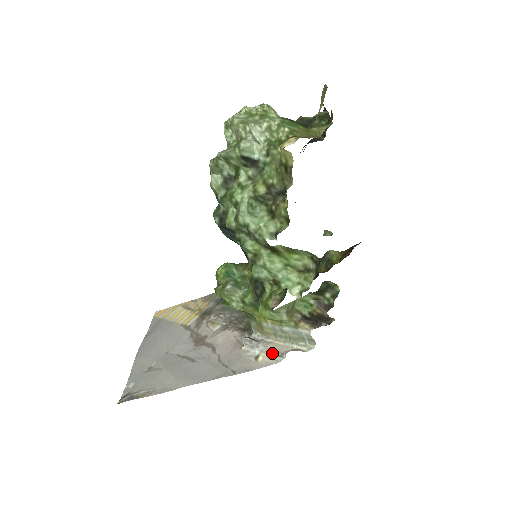
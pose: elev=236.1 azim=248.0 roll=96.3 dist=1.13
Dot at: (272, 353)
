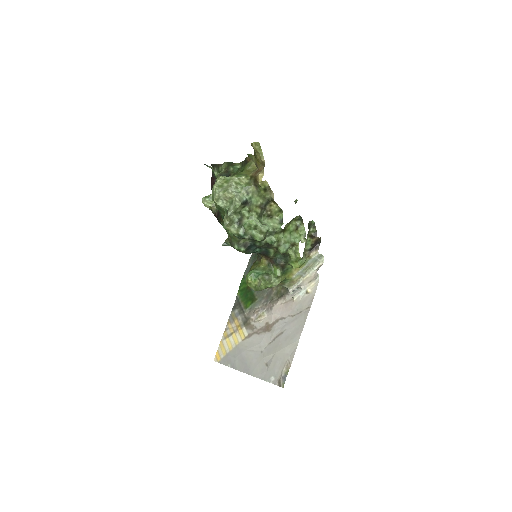
Dot at: (311, 282)
